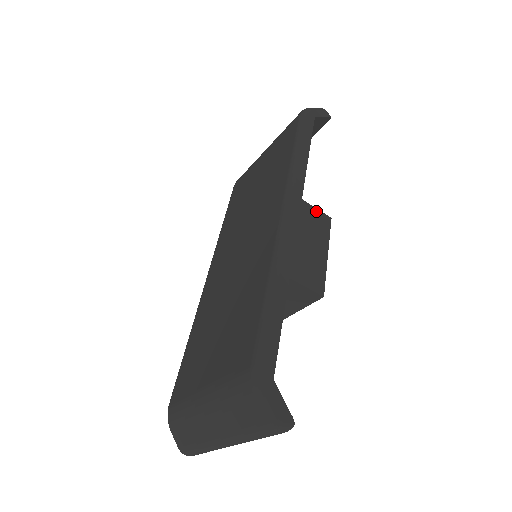
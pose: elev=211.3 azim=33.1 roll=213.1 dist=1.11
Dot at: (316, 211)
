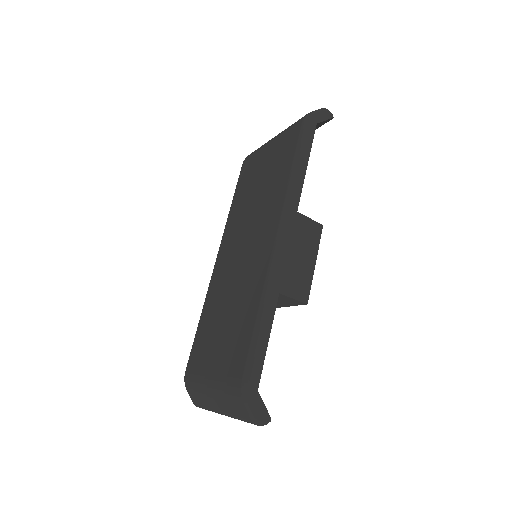
Dot at: (309, 221)
